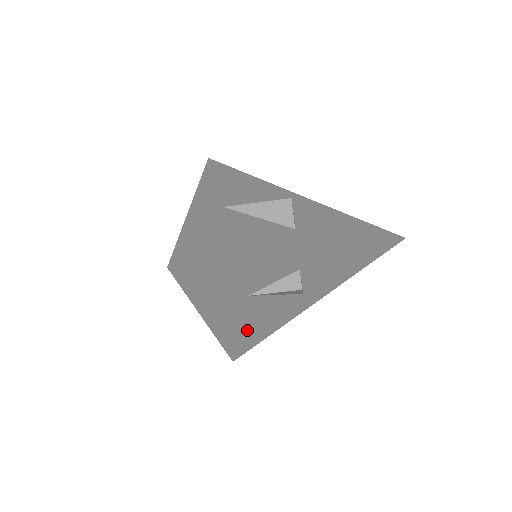
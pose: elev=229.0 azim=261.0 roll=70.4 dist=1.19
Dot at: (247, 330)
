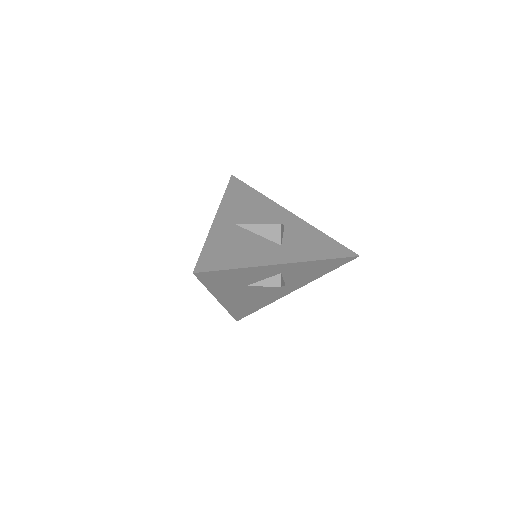
Dot at: (246, 304)
